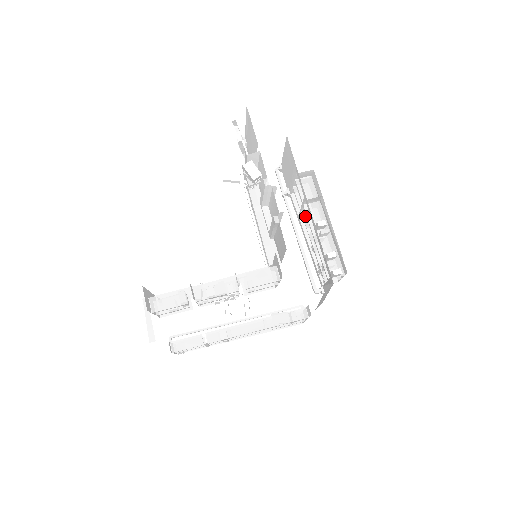
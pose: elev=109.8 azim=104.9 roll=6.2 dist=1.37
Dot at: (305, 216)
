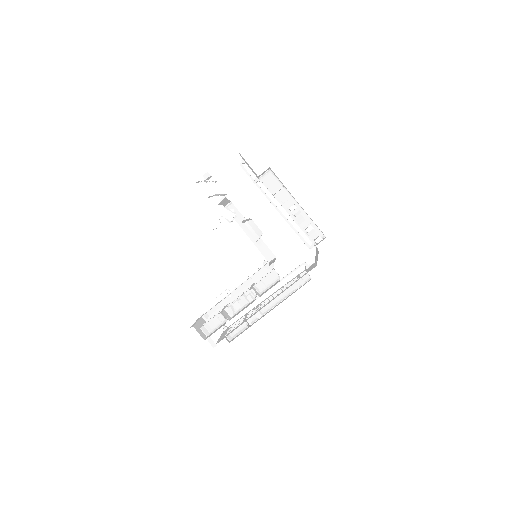
Dot at: occluded
